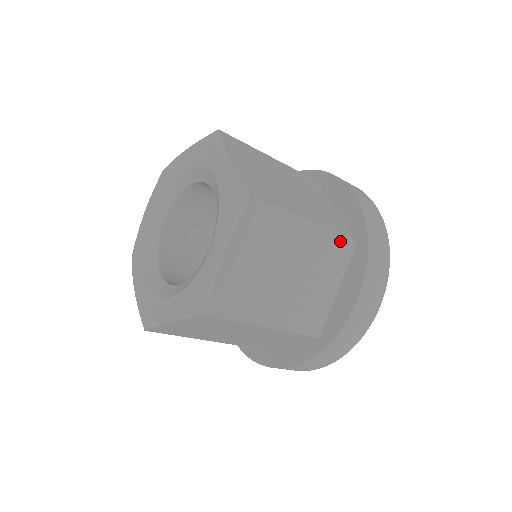
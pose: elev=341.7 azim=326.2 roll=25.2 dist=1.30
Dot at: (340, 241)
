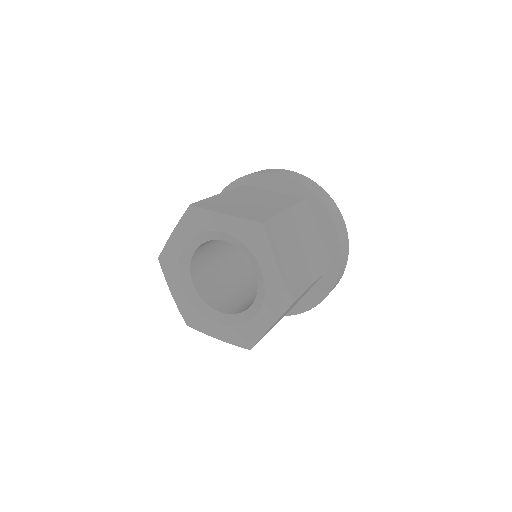
Dot at: occluded
